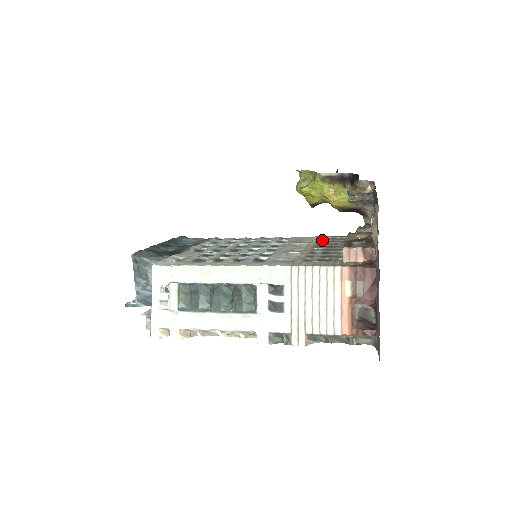
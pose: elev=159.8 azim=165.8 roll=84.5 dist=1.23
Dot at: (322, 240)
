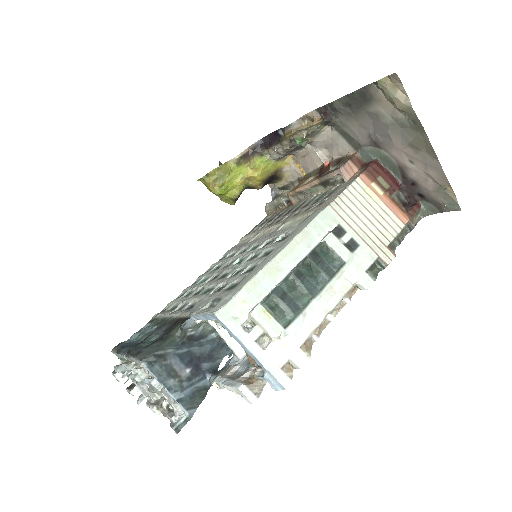
Dot at: (260, 228)
